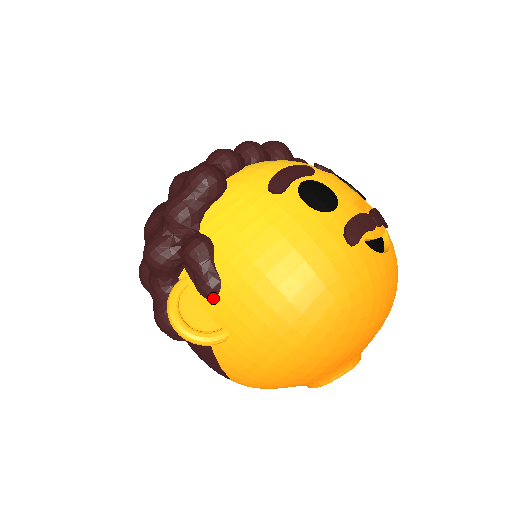
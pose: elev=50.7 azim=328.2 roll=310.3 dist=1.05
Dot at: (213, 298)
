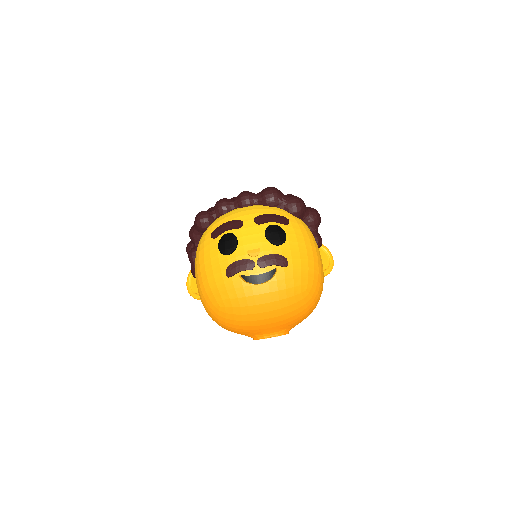
Dot at: occluded
